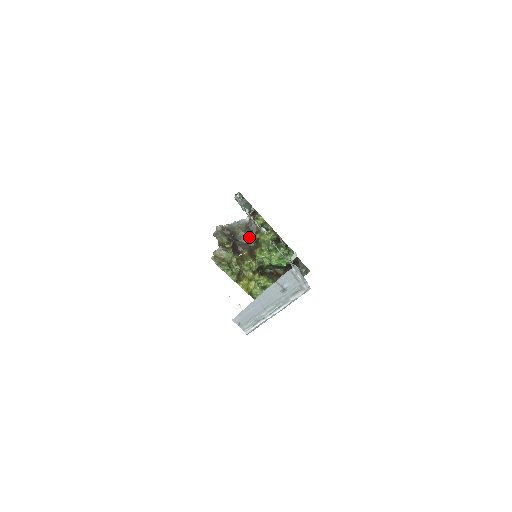
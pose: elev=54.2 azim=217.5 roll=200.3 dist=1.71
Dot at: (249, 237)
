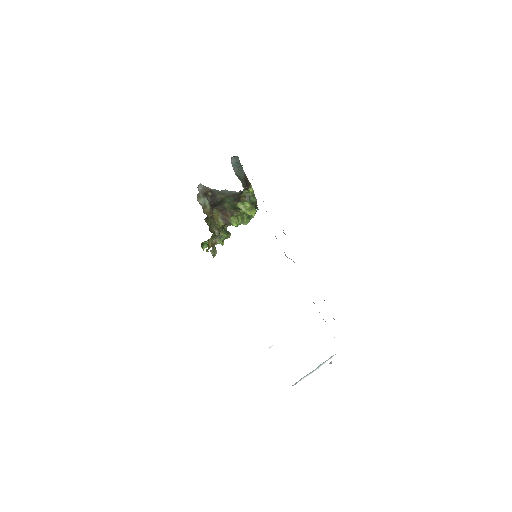
Dot at: (229, 202)
